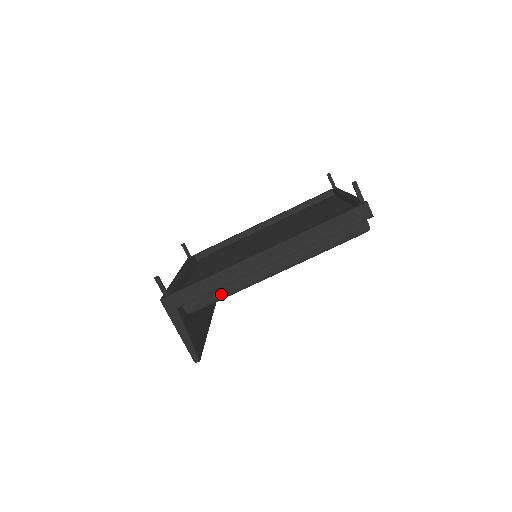
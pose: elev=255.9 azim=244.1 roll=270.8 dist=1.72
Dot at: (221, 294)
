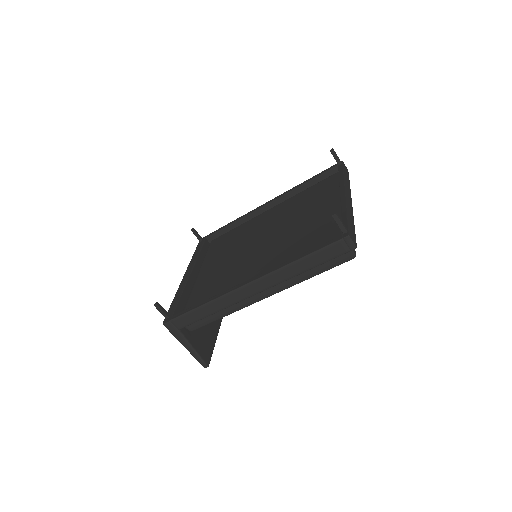
Dot at: (217, 316)
